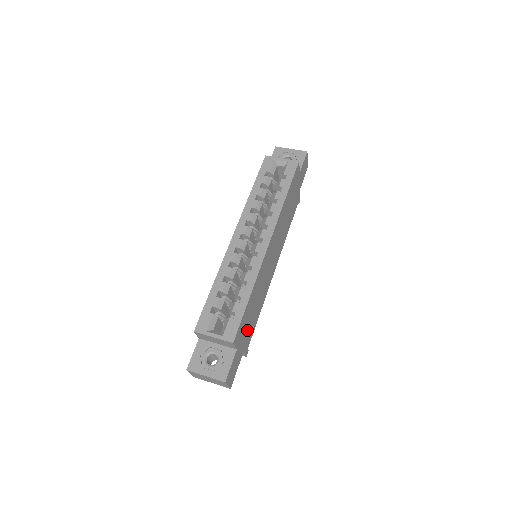
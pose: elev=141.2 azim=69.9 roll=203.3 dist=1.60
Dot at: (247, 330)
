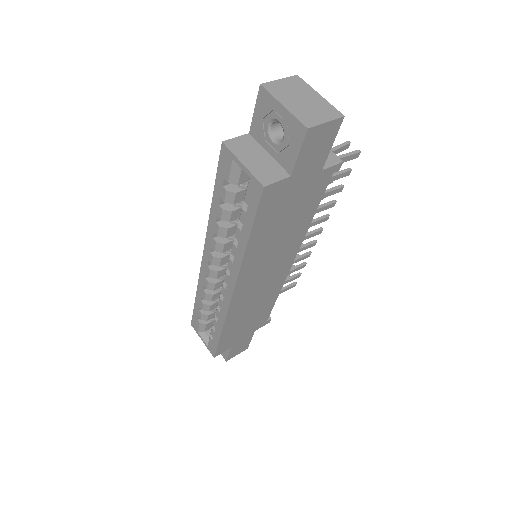
Dot at: (247, 328)
